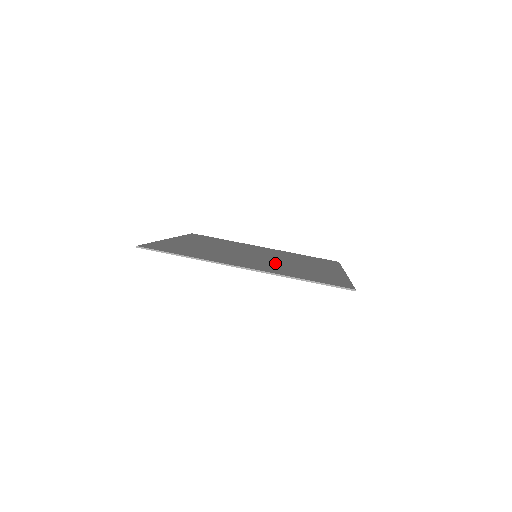
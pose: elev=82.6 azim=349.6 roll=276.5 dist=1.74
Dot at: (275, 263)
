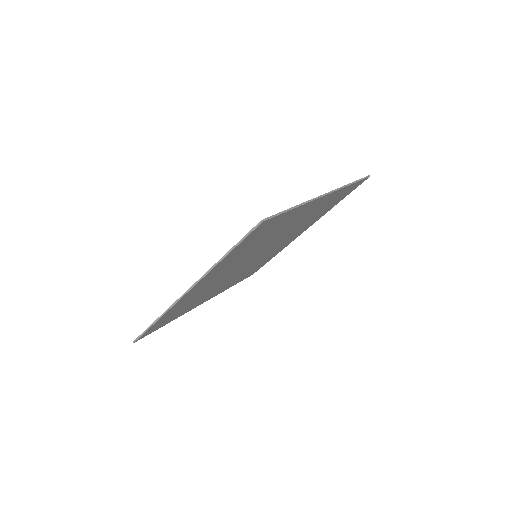
Dot at: occluded
